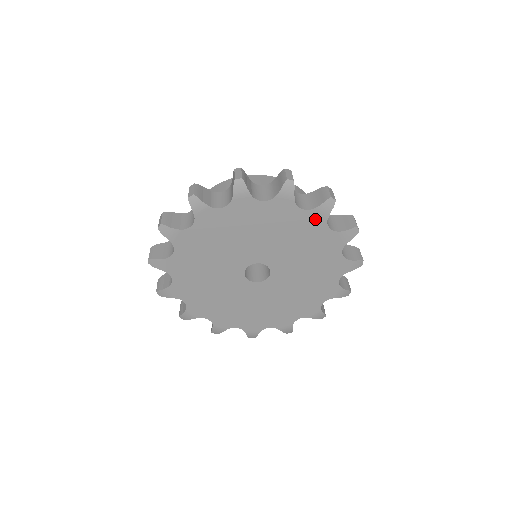
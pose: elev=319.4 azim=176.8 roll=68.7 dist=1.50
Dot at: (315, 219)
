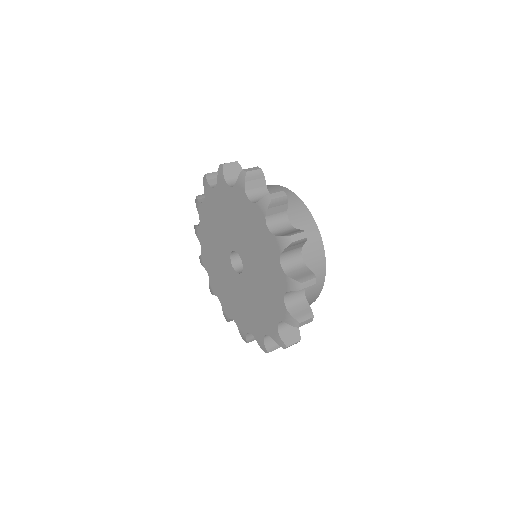
Dot at: (240, 194)
